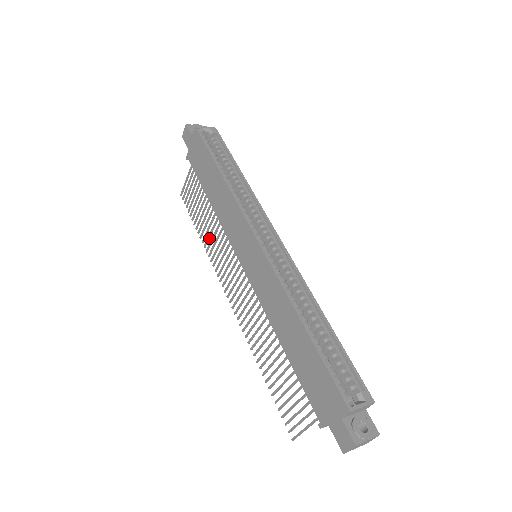
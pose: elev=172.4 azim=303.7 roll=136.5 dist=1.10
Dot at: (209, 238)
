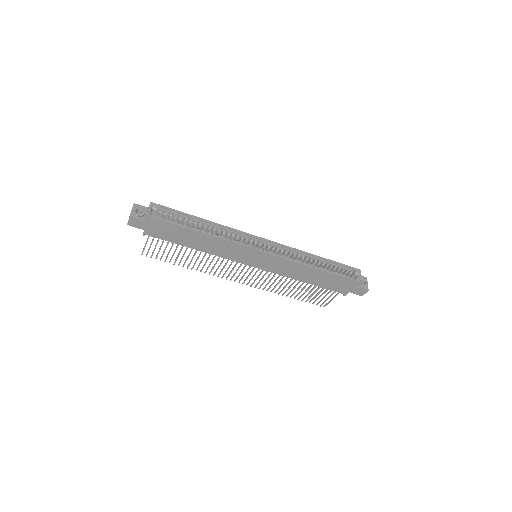
Dot at: occluded
